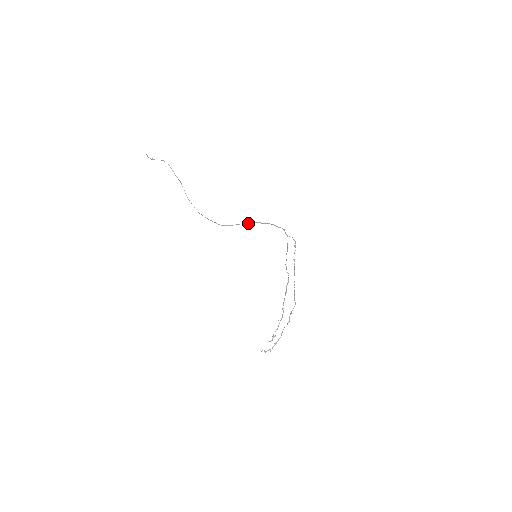
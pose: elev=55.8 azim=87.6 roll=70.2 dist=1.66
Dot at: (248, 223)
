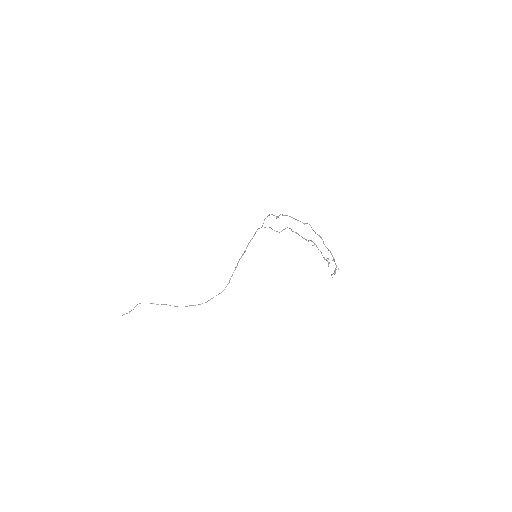
Dot at: occluded
